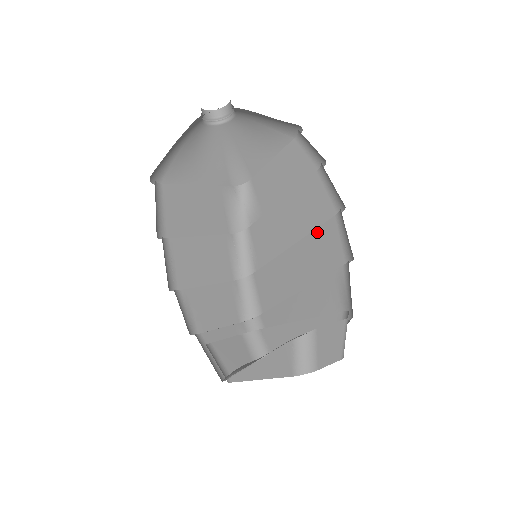
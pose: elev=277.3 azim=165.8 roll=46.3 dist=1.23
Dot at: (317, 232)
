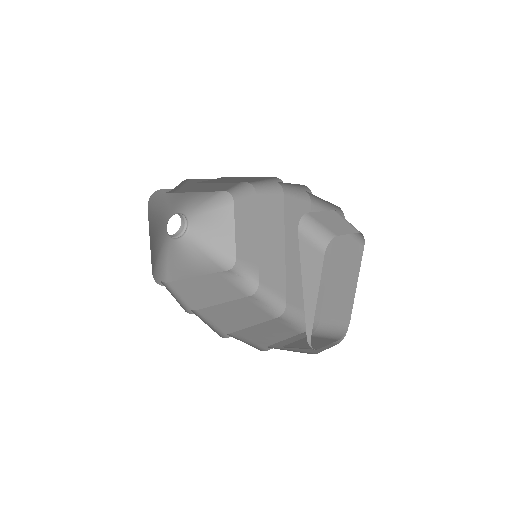
Dot at: (286, 217)
